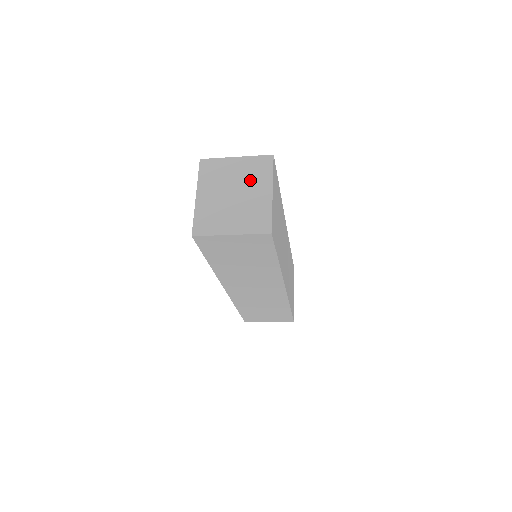
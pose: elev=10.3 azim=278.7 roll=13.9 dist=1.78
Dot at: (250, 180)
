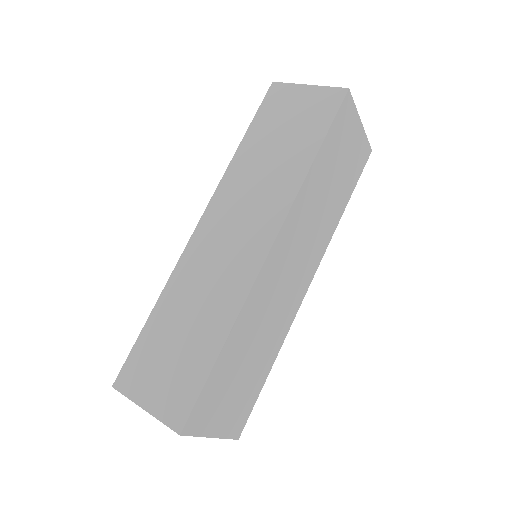
Dot at: occluded
